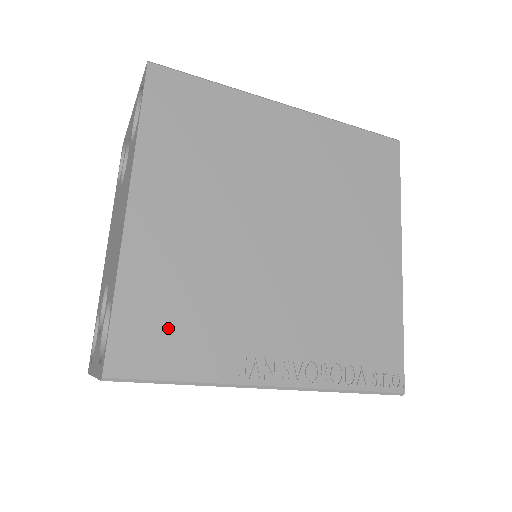
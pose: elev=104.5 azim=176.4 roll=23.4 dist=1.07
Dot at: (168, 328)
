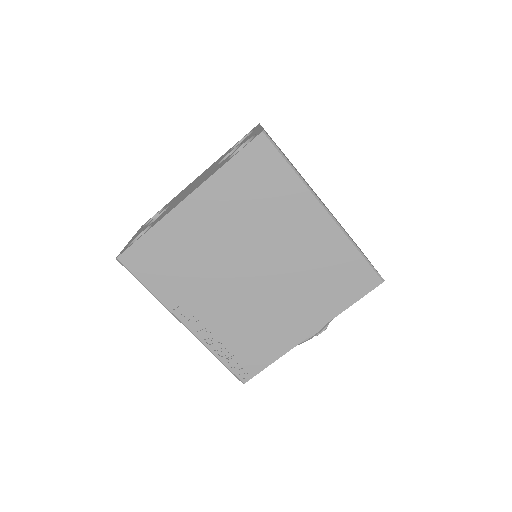
Dot at: (159, 263)
